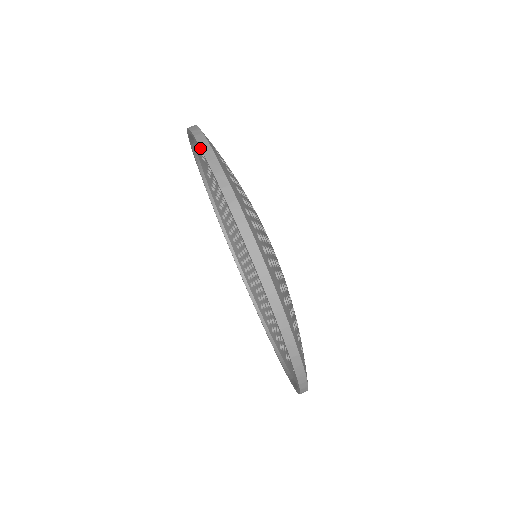
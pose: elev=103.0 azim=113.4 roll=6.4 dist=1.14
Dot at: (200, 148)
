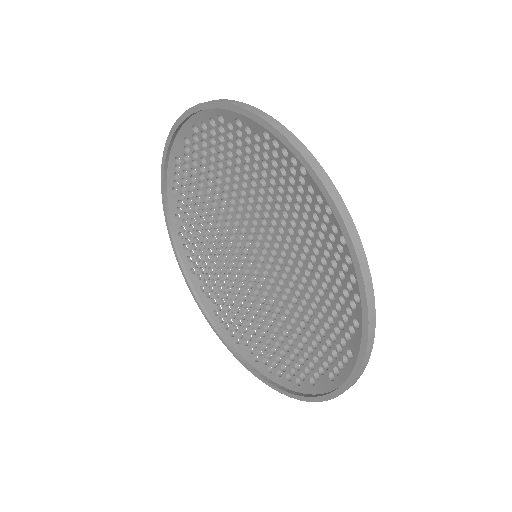
Dot at: (204, 105)
